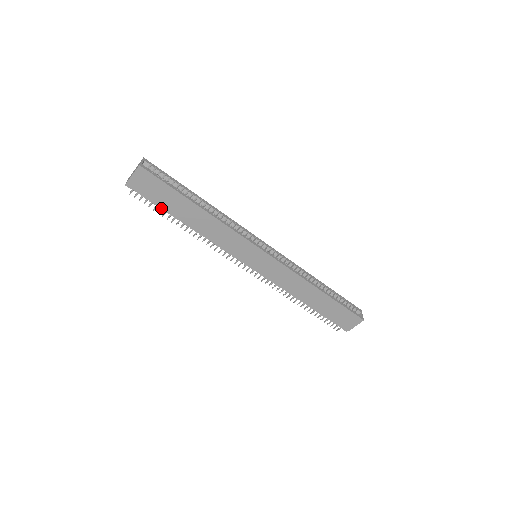
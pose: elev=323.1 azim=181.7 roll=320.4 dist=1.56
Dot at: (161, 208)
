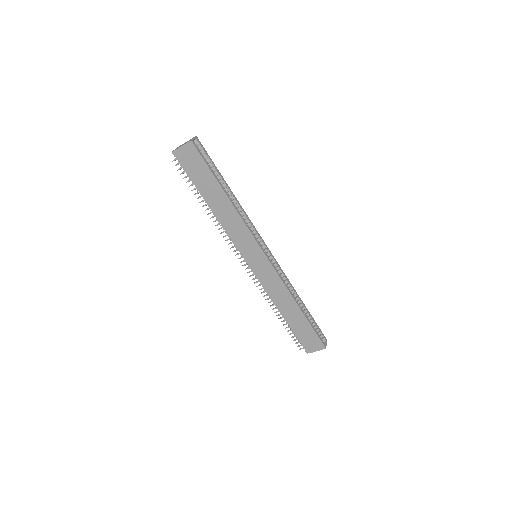
Dot at: (193, 183)
